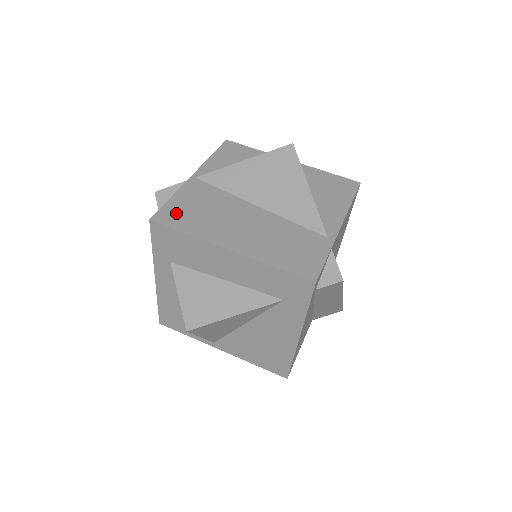
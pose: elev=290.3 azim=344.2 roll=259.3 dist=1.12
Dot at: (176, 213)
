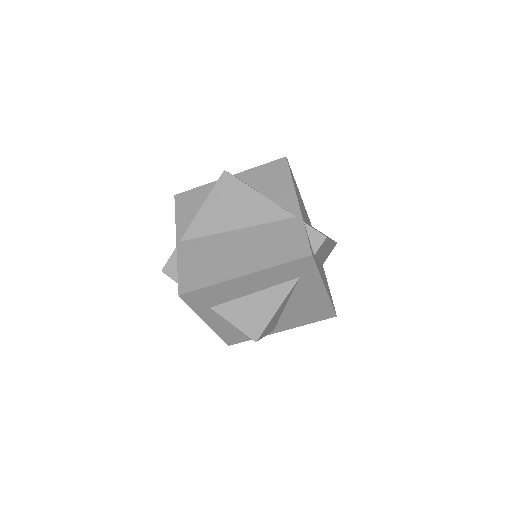
Dot at: (190, 277)
